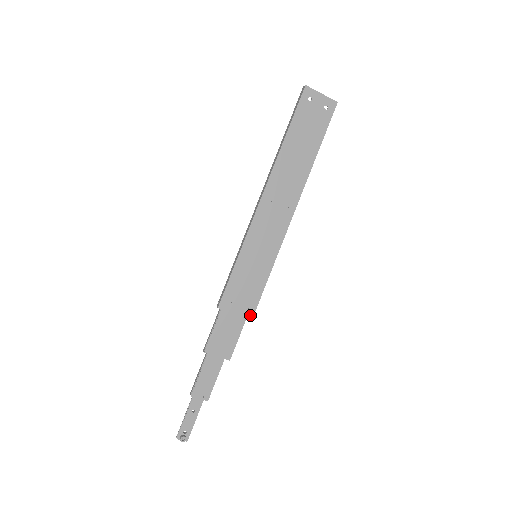
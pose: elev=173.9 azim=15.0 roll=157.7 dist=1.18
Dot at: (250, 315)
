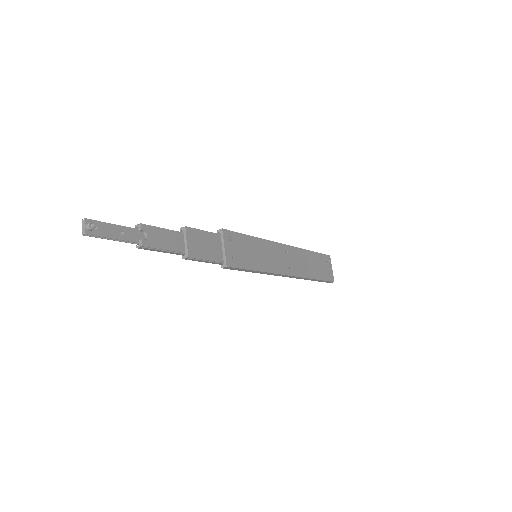
Dot at: (229, 263)
